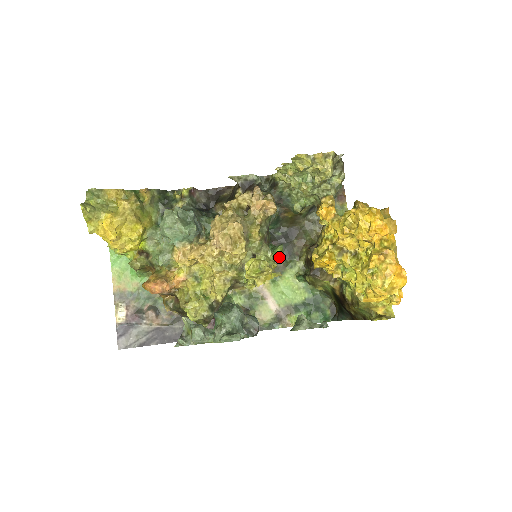
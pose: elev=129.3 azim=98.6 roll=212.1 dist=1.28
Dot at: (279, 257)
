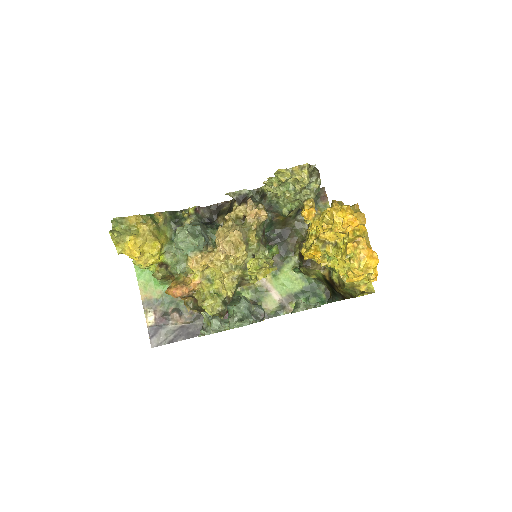
Dot at: (277, 255)
